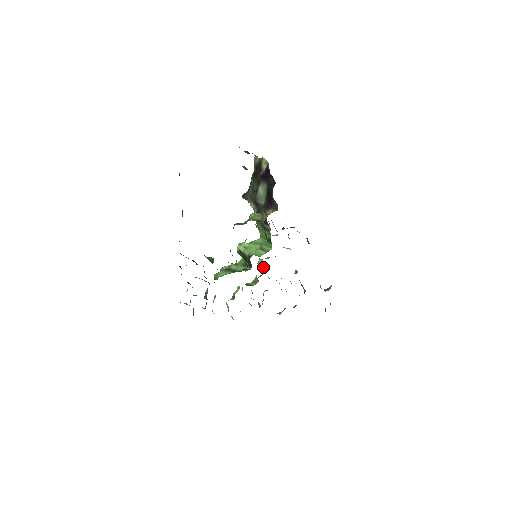
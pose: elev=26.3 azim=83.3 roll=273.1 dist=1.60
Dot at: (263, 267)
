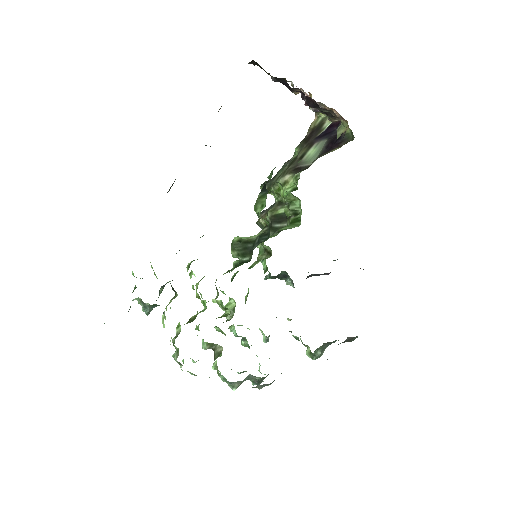
Dot at: (232, 310)
